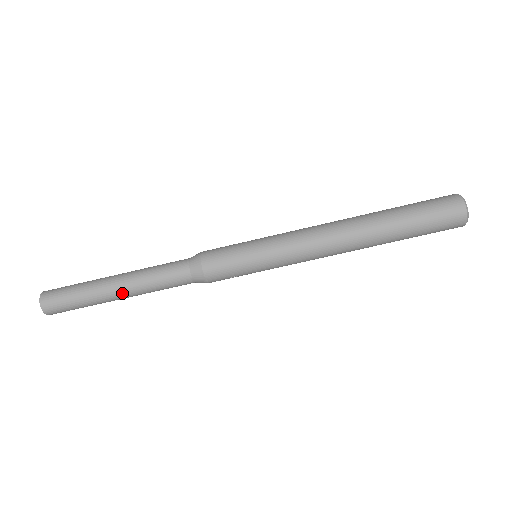
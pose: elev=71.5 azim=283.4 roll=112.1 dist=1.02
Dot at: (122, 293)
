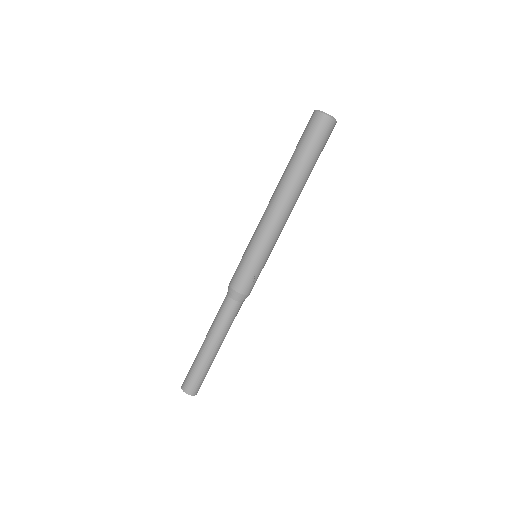
Dot at: (211, 344)
